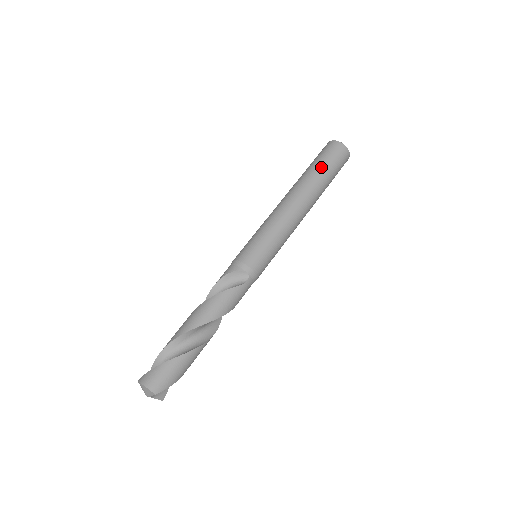
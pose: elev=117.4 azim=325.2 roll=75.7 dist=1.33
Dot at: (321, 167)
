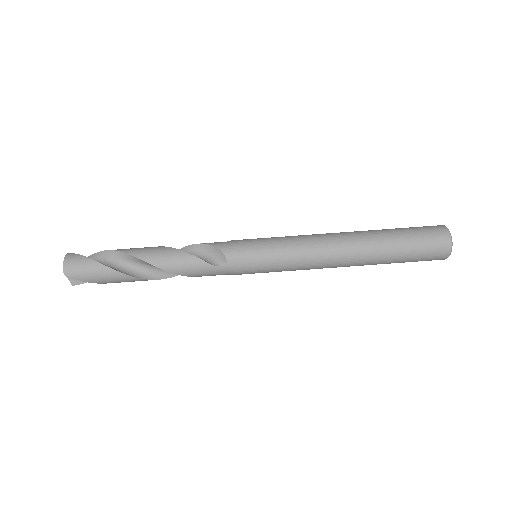
Dot at: (401, 239)
